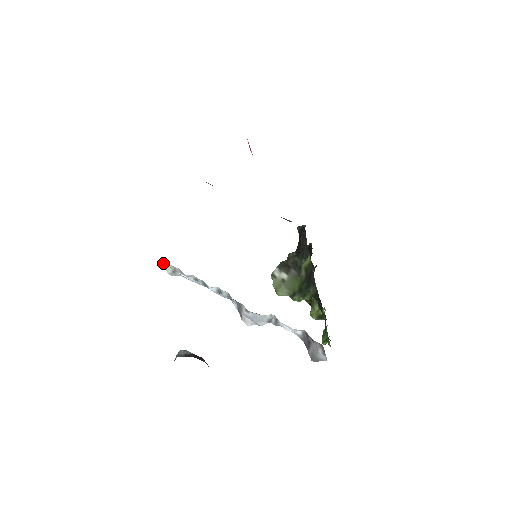
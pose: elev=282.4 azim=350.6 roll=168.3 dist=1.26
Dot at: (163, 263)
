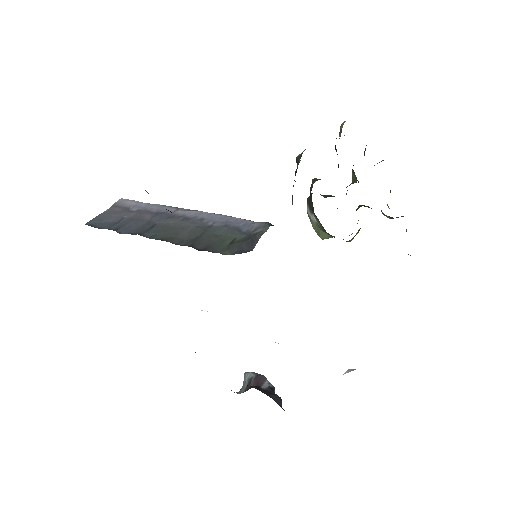
Dot at: occluded
